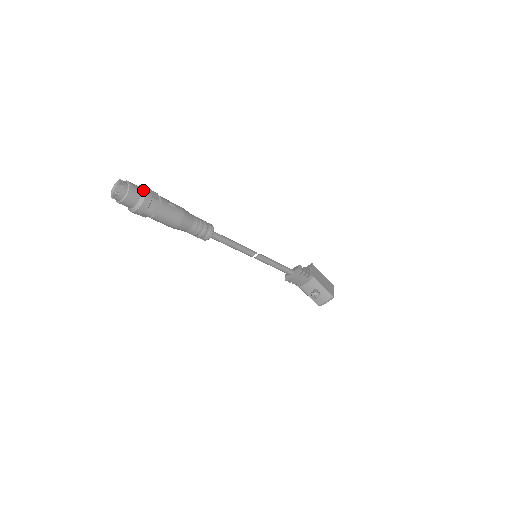
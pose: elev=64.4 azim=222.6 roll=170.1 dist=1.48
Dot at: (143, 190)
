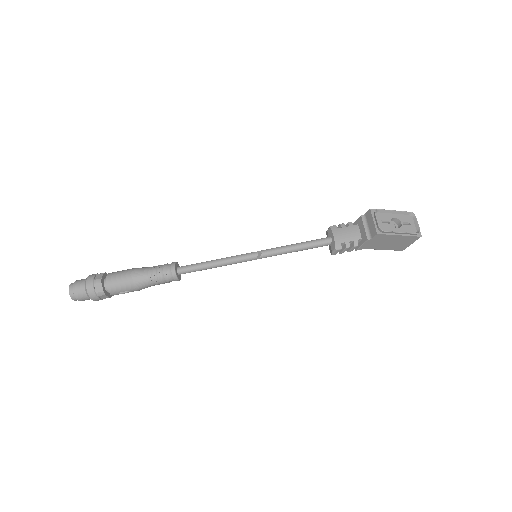
Dot at: (91, 299)
